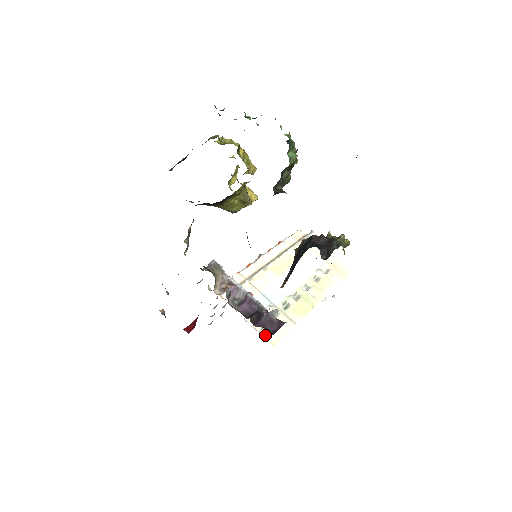
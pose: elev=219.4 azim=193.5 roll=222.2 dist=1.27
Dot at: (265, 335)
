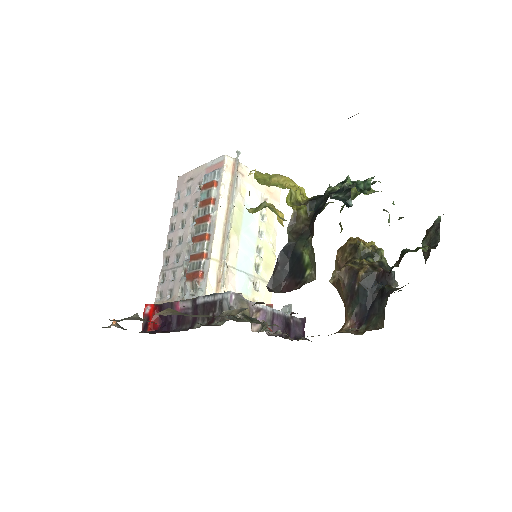
Dot at: occluded
